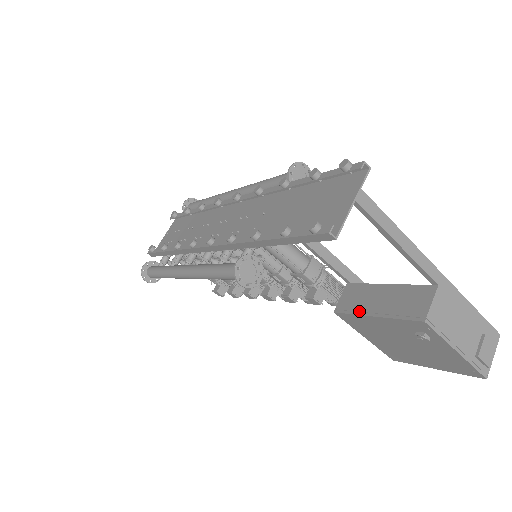
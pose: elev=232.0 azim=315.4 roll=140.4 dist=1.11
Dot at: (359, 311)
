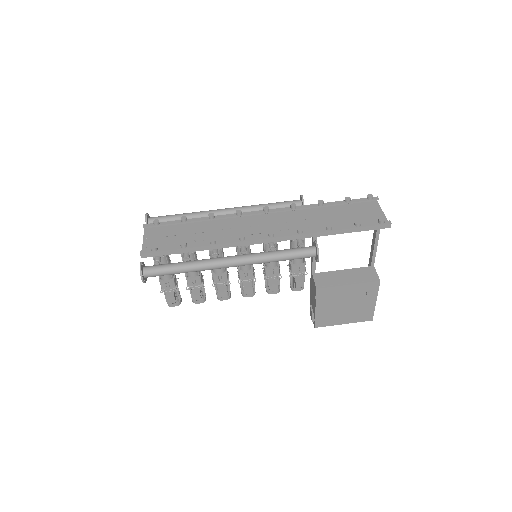
Dot at: (336, 284)
